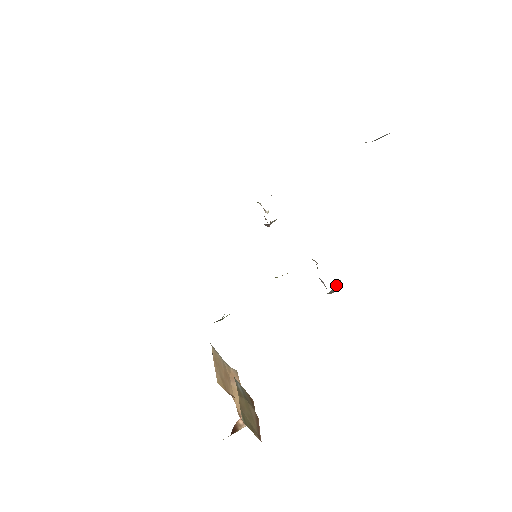
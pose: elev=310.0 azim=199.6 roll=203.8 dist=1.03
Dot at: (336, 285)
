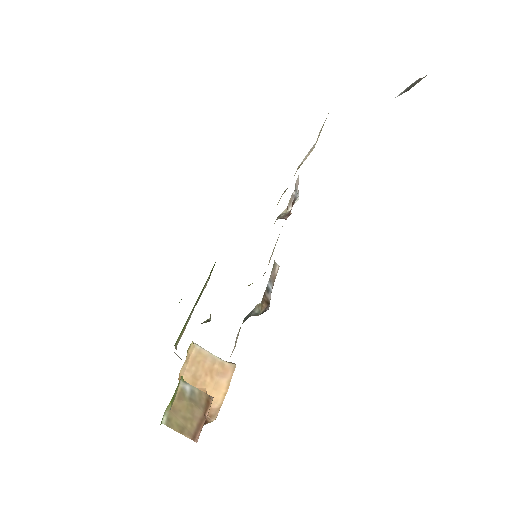
Dot at: (254, 309)
